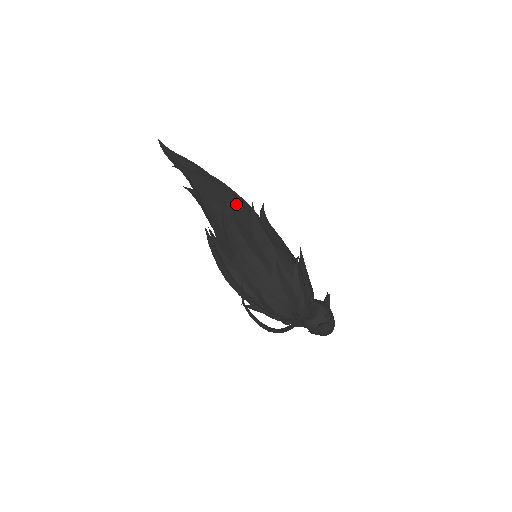
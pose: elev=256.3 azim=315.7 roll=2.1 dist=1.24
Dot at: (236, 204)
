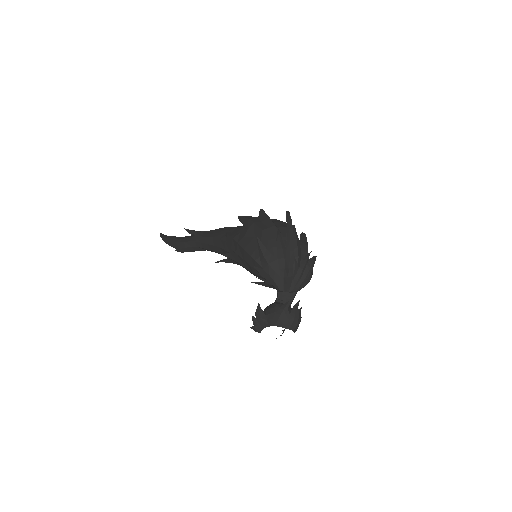
Dot at: occluded
